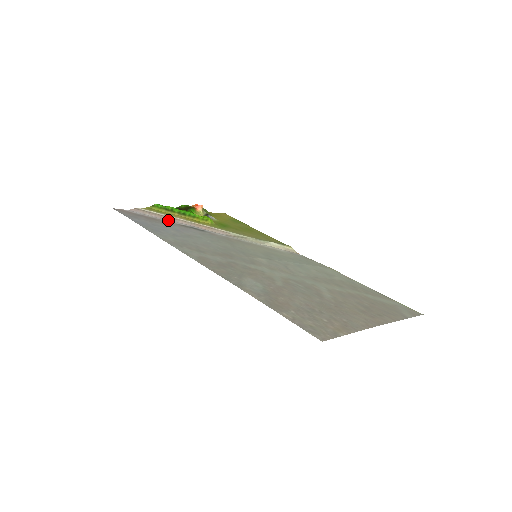
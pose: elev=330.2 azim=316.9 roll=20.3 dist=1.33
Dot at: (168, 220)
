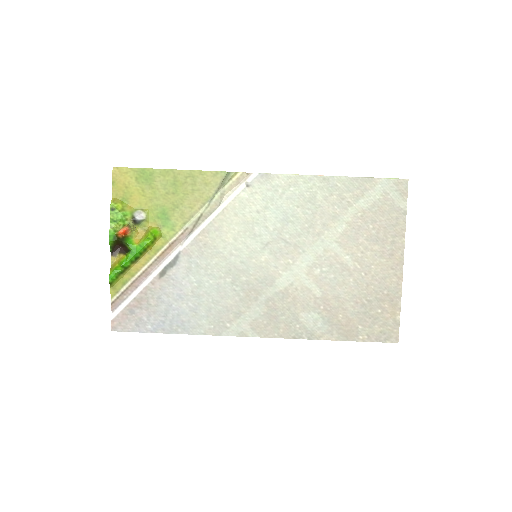
Dot at: (143, 282)
